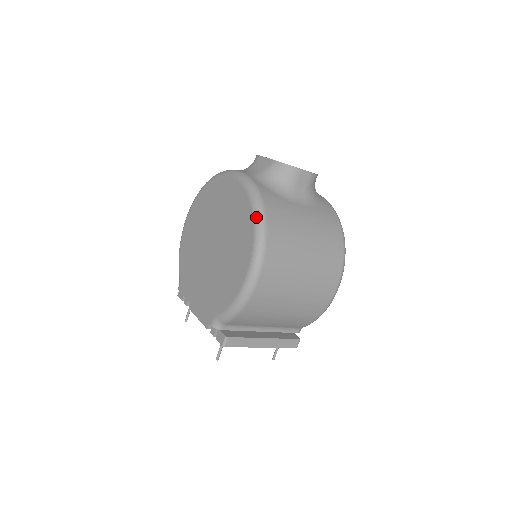
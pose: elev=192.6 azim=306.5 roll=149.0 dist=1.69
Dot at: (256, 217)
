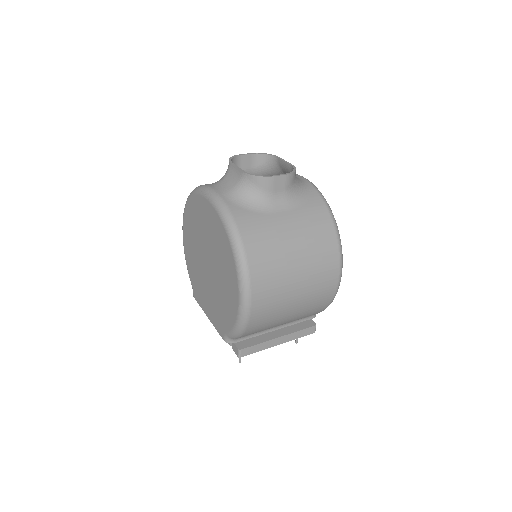
Dot at: (234, 248)
